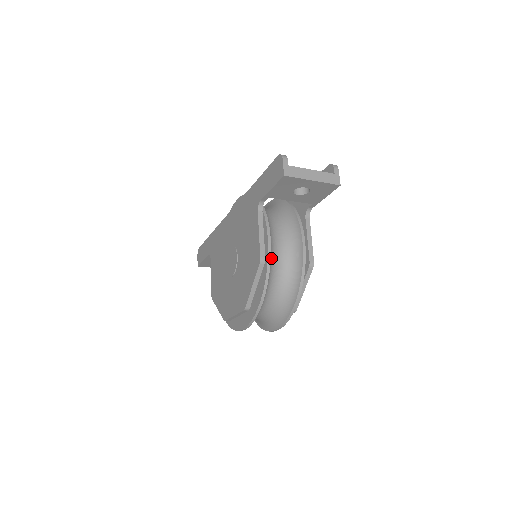
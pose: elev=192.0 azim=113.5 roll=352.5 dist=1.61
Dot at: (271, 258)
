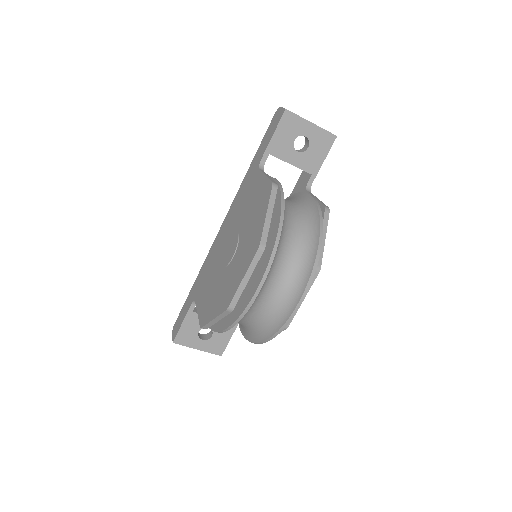
Dot at: occluded
